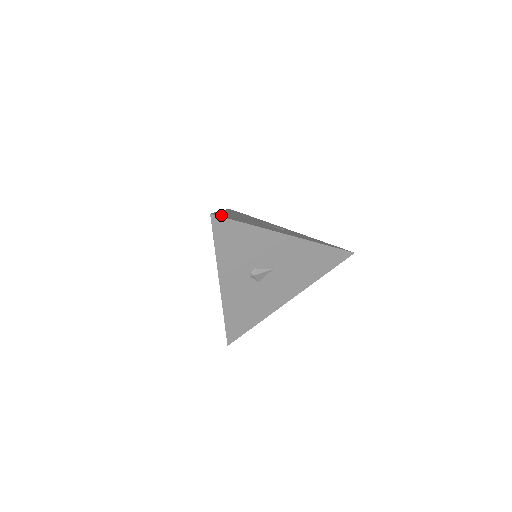
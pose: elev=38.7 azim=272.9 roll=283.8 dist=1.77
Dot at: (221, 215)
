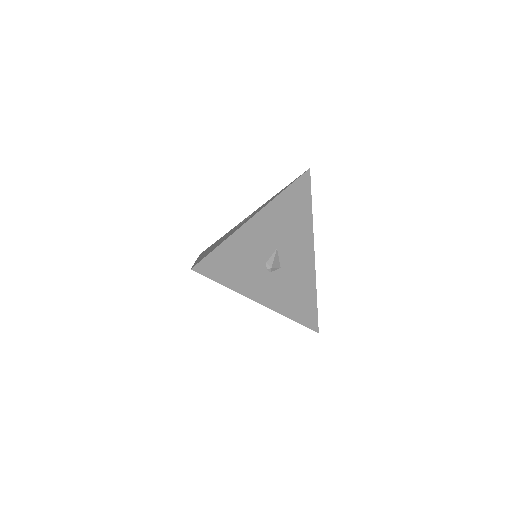
Dot at: occluded
